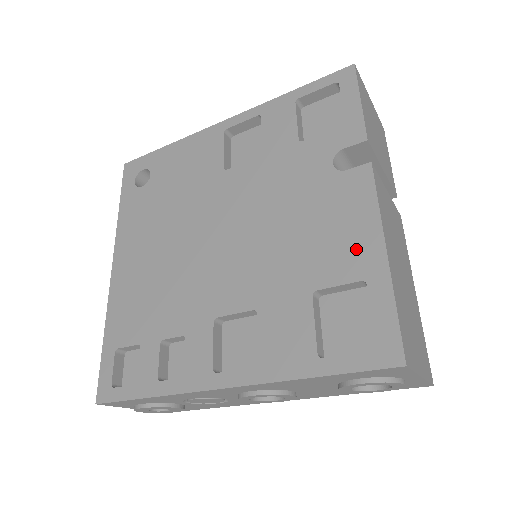
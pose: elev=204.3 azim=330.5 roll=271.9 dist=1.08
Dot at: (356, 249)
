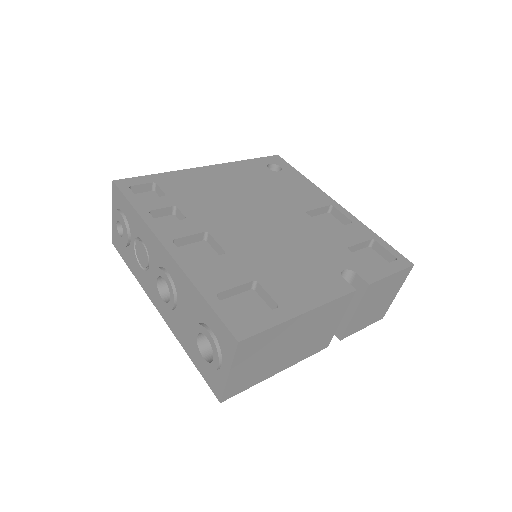
Dot at: (296, 296)
